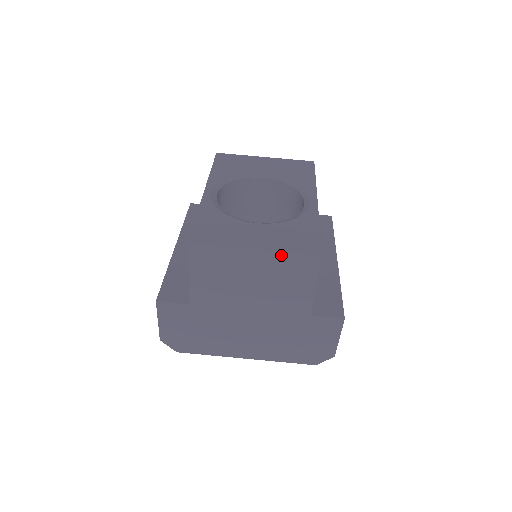
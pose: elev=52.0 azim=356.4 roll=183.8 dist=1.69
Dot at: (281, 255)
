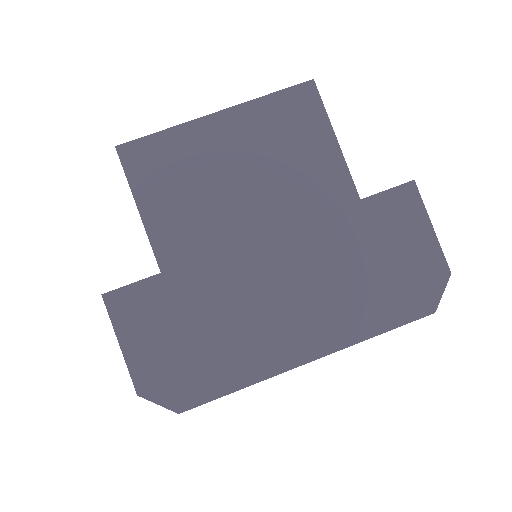
Dot at: (257, 105)
